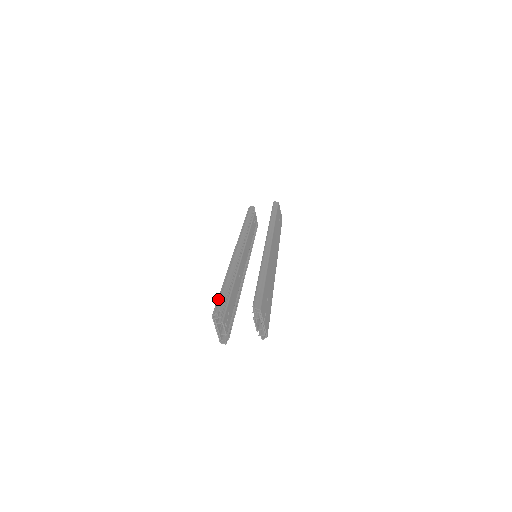
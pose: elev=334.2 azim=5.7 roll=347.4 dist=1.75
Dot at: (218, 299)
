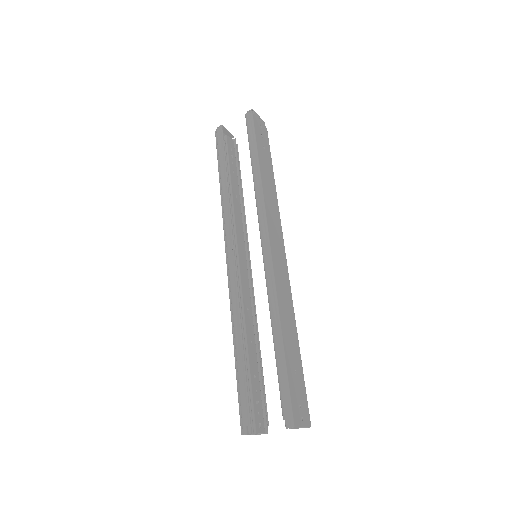
Dot at: (238, 398)
